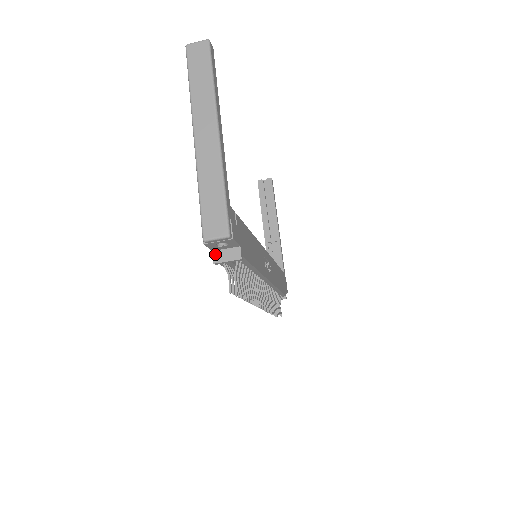
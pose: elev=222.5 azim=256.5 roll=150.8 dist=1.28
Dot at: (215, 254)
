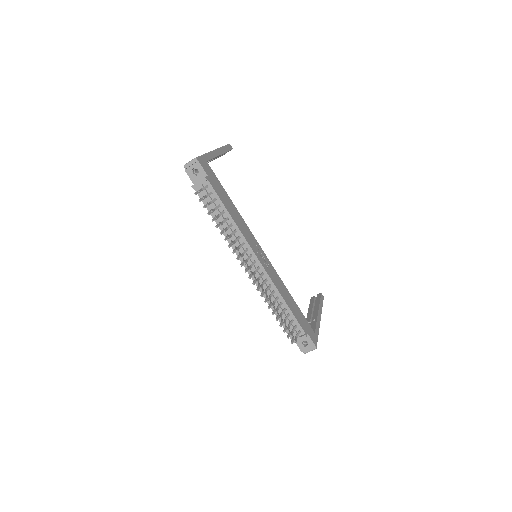
Dot at: occluded
